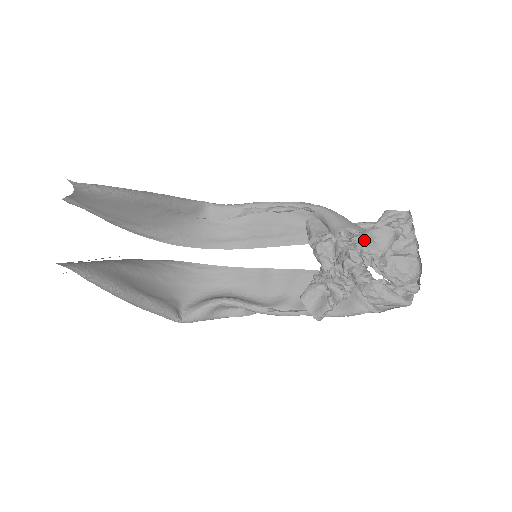
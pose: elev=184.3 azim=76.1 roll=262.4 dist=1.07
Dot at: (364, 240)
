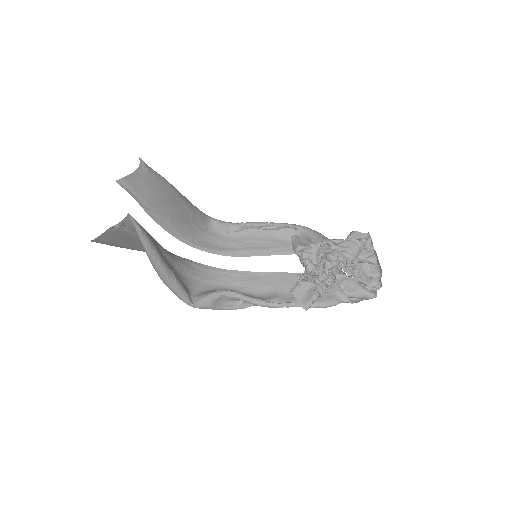
Dot at: (339, 249)
